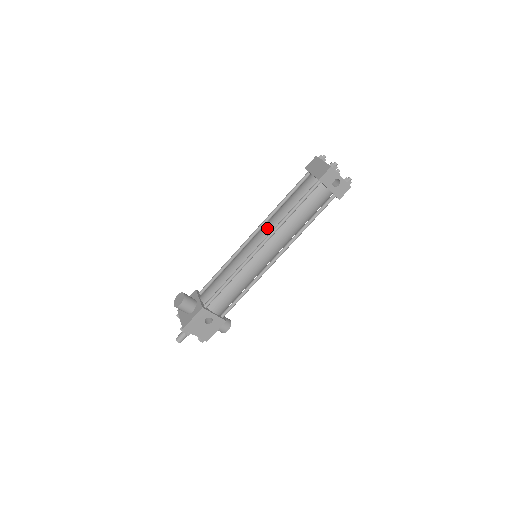
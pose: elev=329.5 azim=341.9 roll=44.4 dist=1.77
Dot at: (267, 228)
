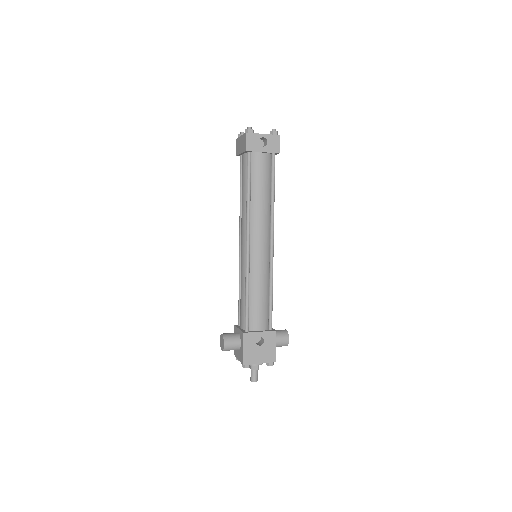
Dot at: (243, 225)
